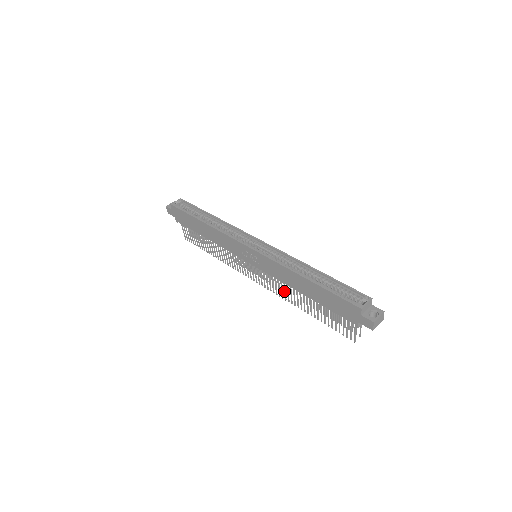
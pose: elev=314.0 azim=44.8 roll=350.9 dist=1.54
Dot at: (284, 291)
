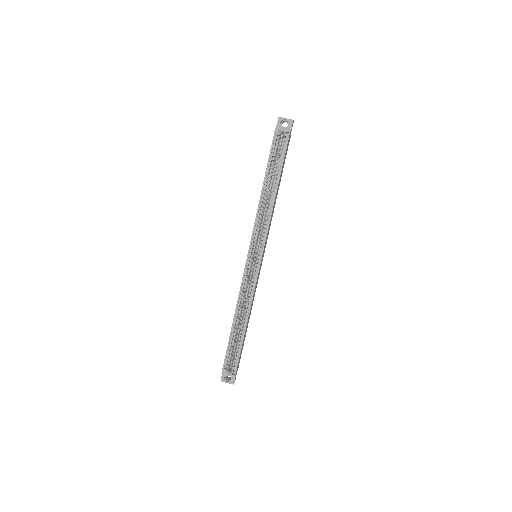
Dot at: occluded
